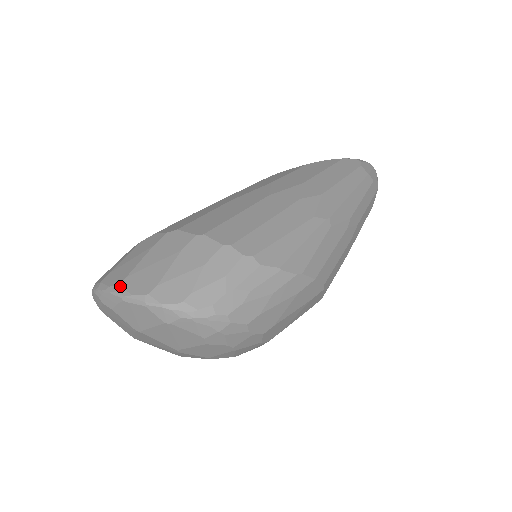
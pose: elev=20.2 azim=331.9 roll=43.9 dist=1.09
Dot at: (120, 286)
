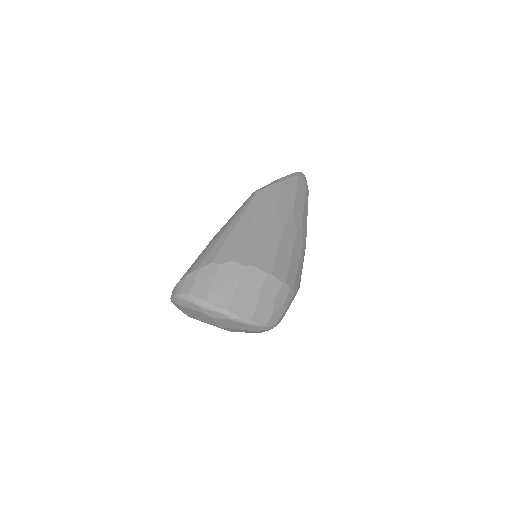
Dot at: (230, 310)
